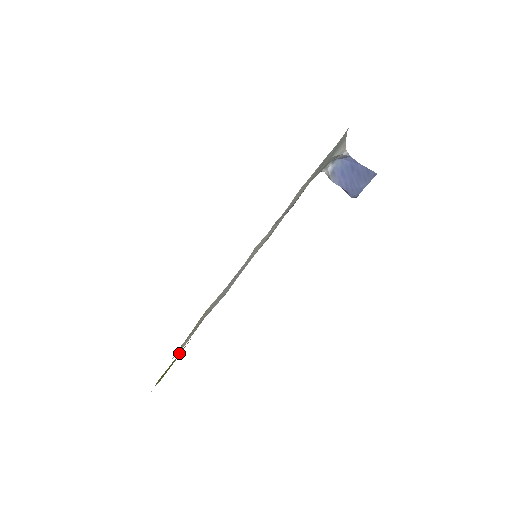
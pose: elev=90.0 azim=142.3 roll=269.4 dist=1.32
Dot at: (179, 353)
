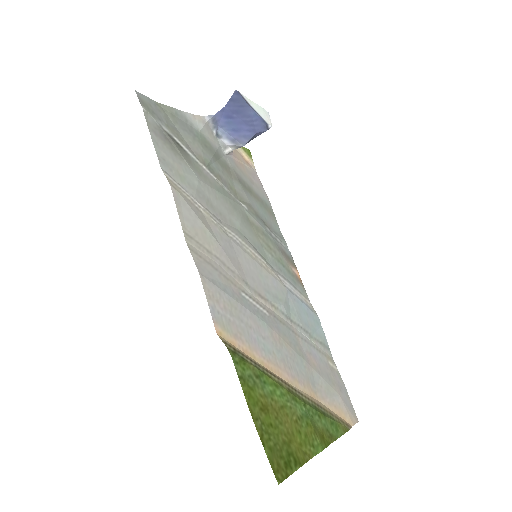
Dot at: (272, 399)
